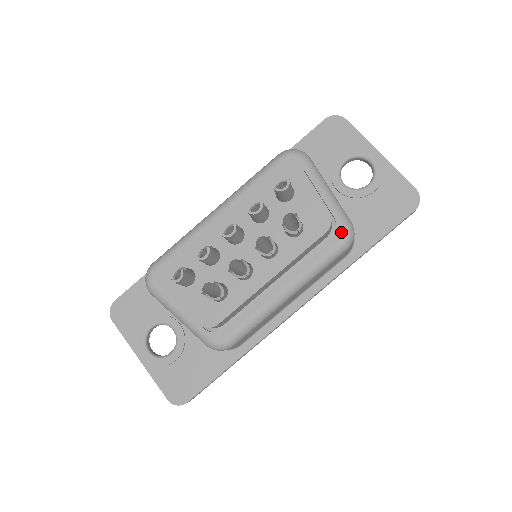
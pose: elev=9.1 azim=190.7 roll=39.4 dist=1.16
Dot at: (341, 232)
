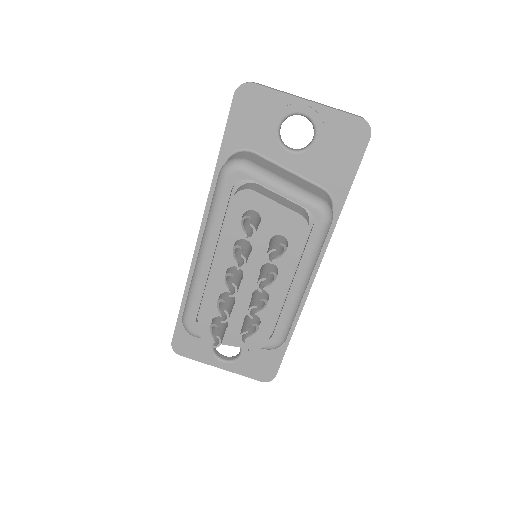
Dot at: (319, 217)
